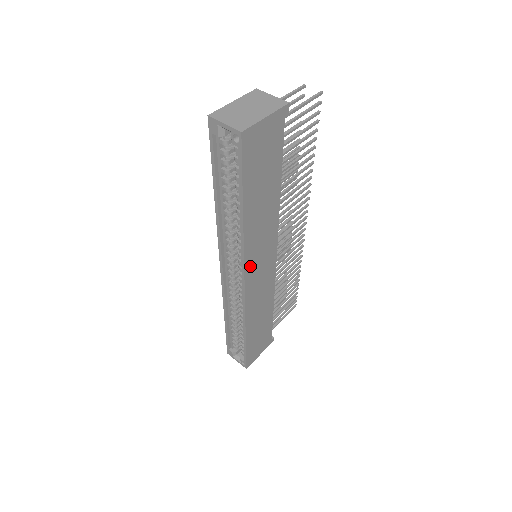
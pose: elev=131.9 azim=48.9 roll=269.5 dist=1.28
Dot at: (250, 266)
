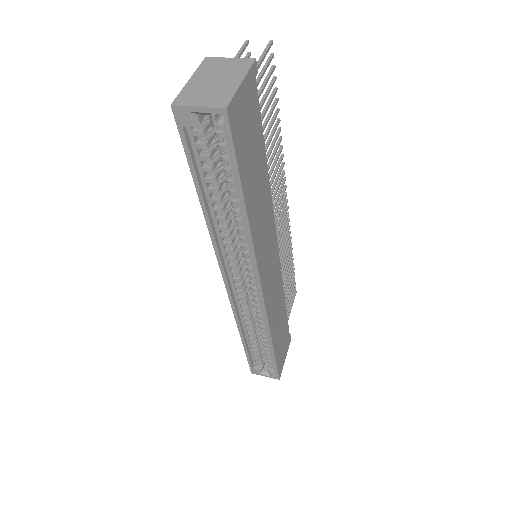
Dot at: (262, 269)
